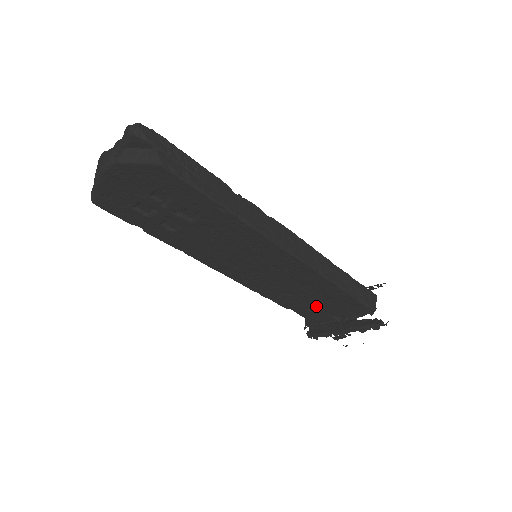
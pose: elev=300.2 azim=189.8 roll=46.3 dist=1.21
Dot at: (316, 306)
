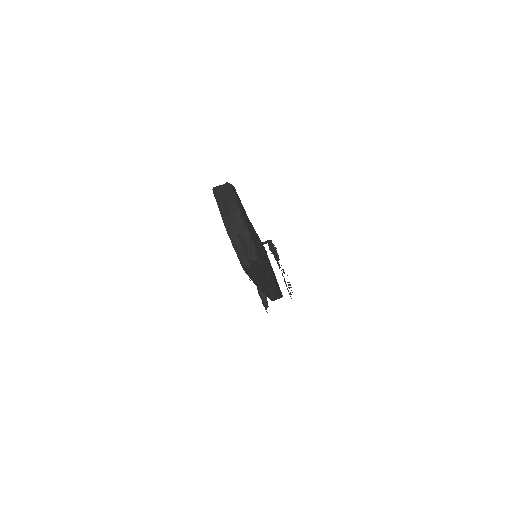
Dot at: occluded
